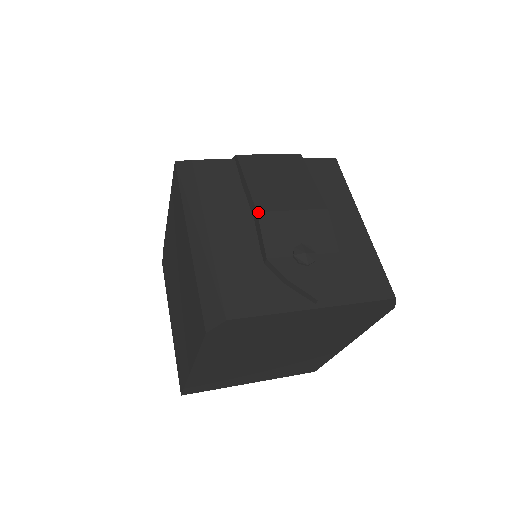
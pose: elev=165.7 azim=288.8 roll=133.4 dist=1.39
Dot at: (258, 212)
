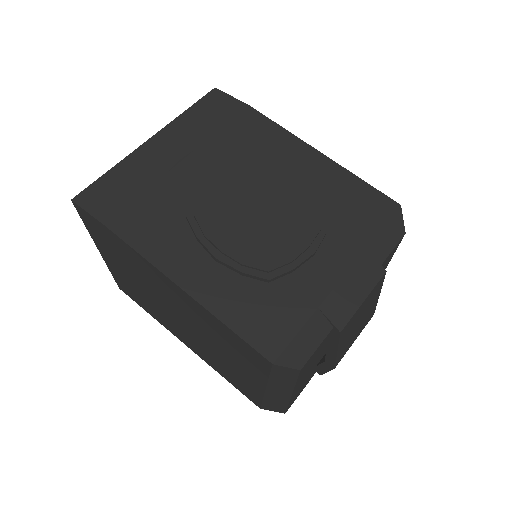
Dot at: occluded
